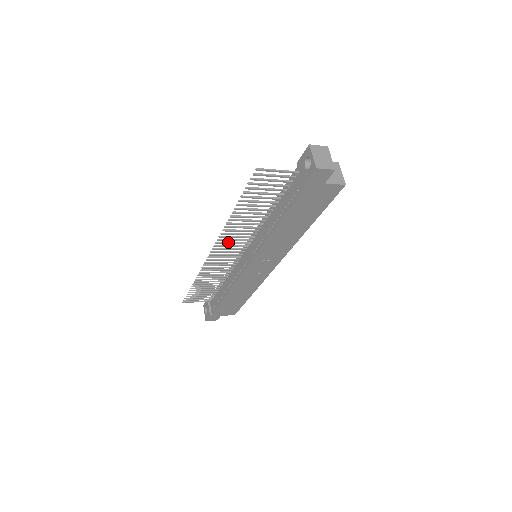
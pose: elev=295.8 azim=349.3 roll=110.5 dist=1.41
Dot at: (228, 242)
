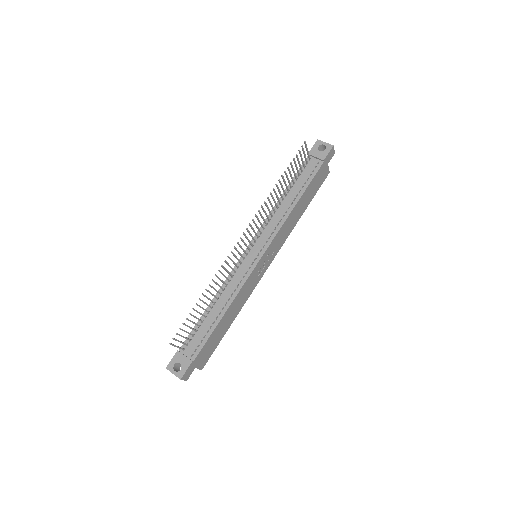
Dot at: (253, 228)
